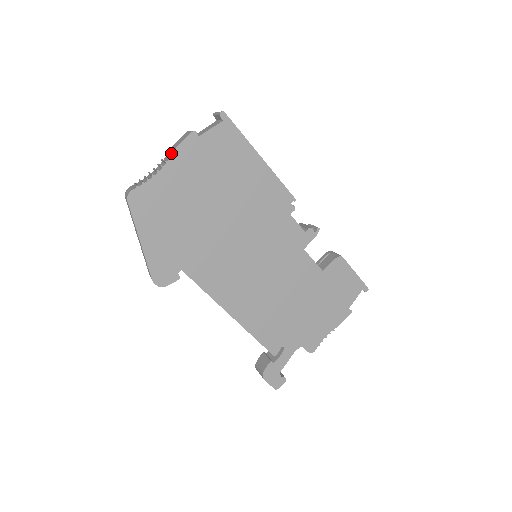
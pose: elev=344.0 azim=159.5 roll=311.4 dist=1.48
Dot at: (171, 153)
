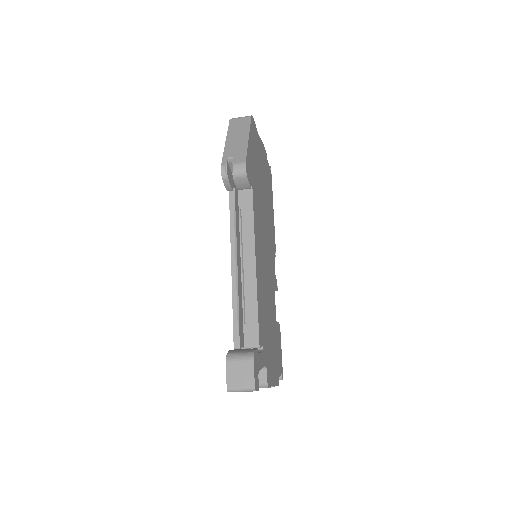
Dot at: occluded
